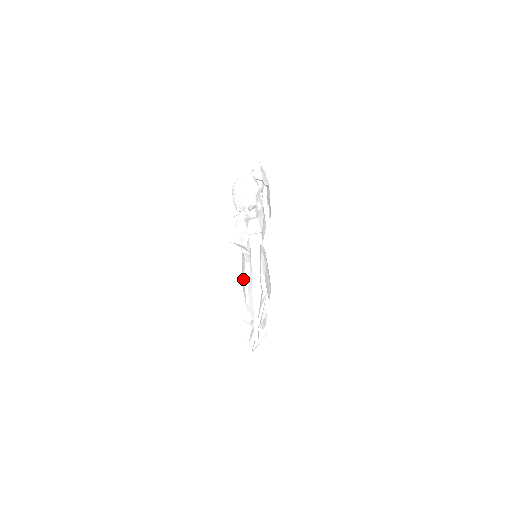
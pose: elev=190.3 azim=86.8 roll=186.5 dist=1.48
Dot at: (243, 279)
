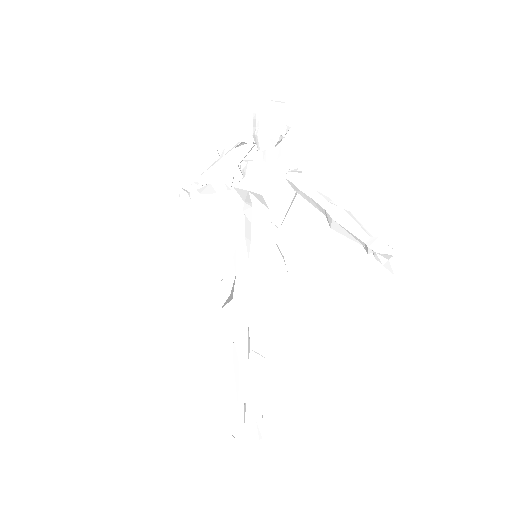
Dot at: (263, 279)
